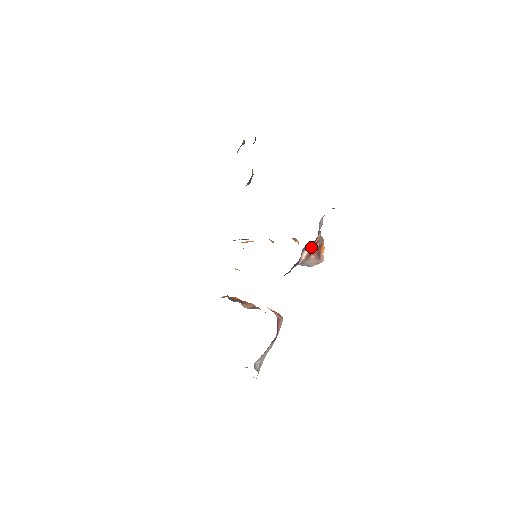
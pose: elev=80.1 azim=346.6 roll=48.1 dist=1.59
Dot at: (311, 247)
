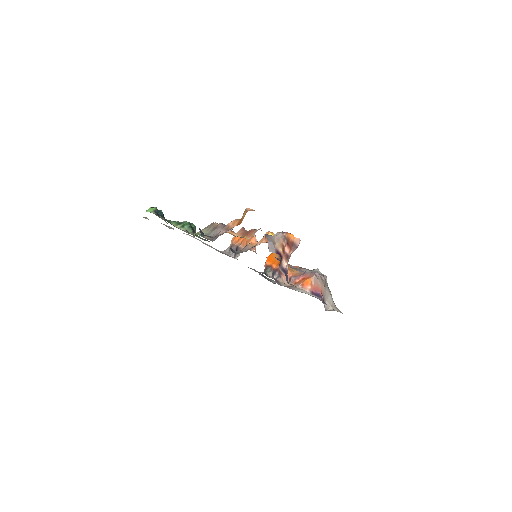
Dot at: (283, 258)
